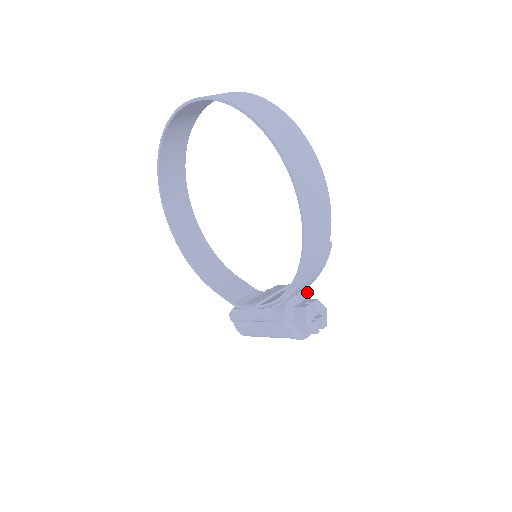
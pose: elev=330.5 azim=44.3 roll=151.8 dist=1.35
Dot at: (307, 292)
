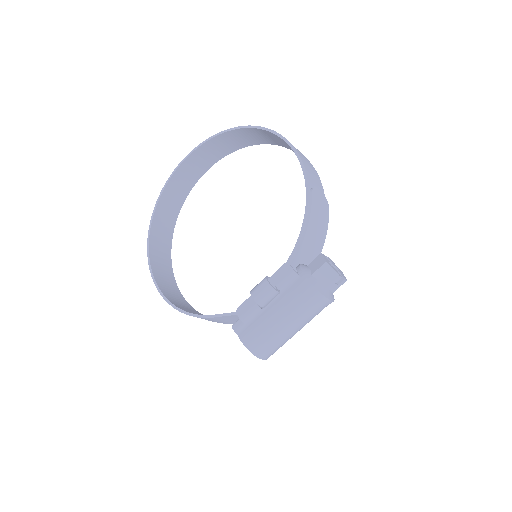
Dot at: occluded
